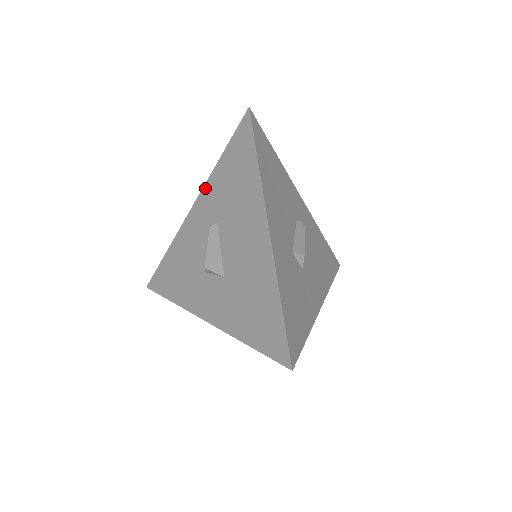
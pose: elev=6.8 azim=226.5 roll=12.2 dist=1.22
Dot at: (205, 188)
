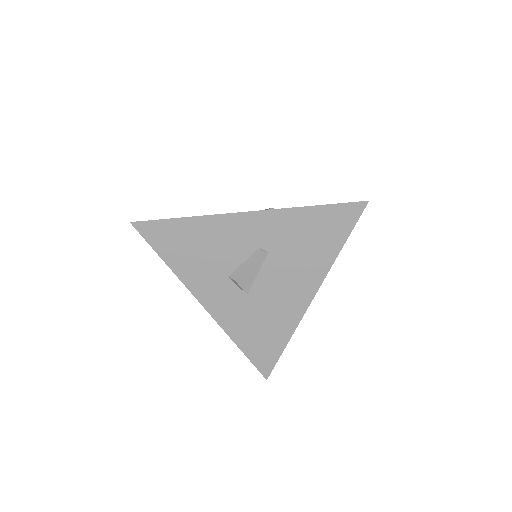
Dot at: (276, 213)
